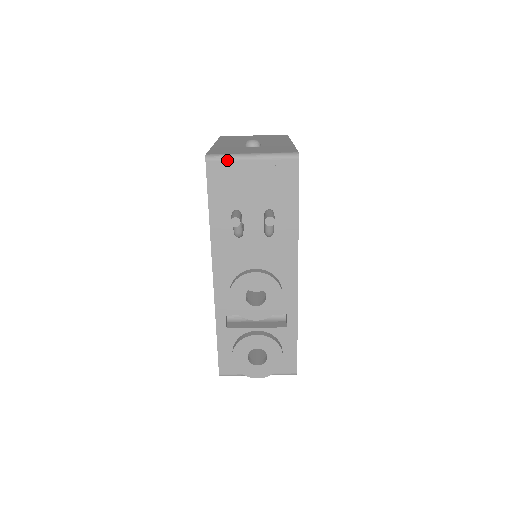
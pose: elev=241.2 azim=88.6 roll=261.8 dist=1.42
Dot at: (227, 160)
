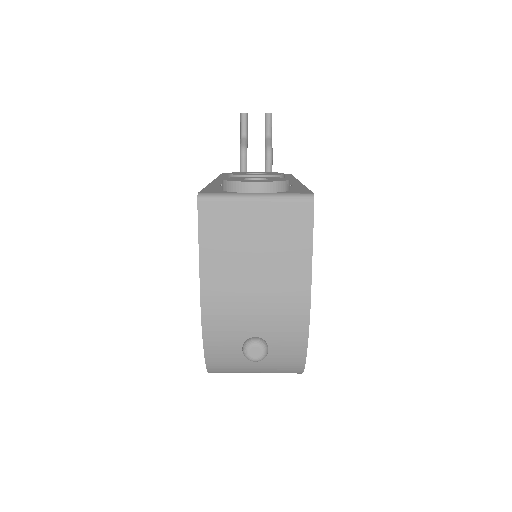
Dot at: occluded
